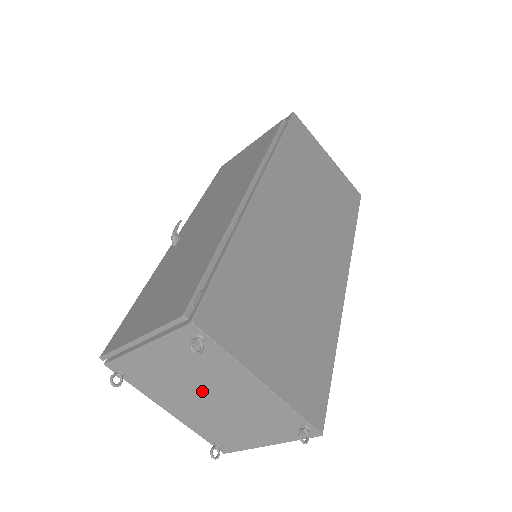
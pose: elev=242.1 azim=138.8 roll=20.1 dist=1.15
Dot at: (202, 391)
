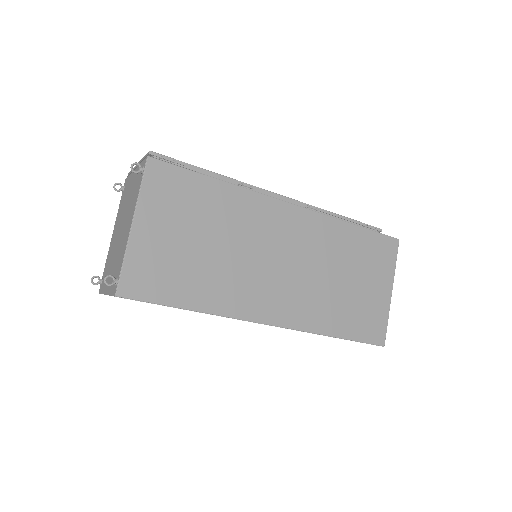
Dot at: (124, 220)
